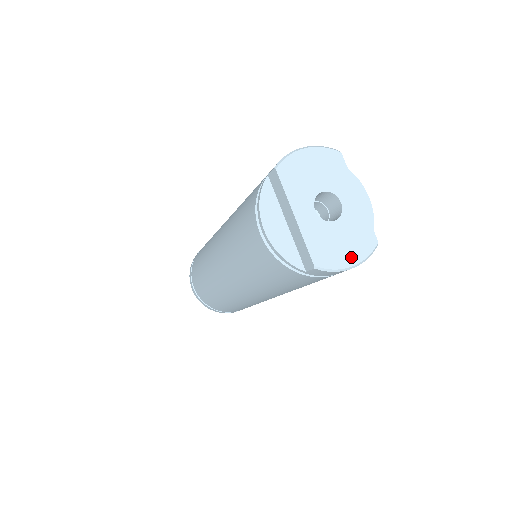
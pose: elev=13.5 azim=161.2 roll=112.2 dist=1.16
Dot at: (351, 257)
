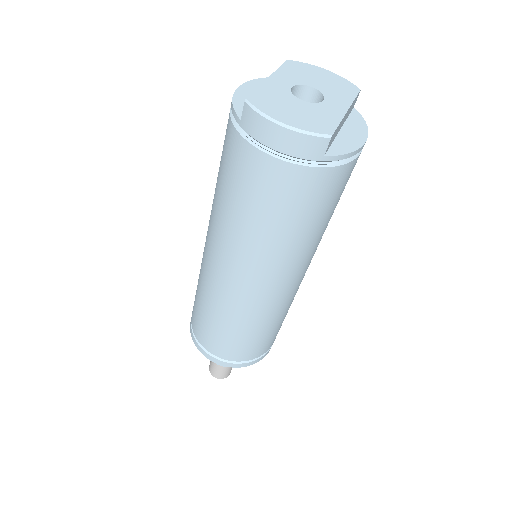
Dot at: (290, 120)
